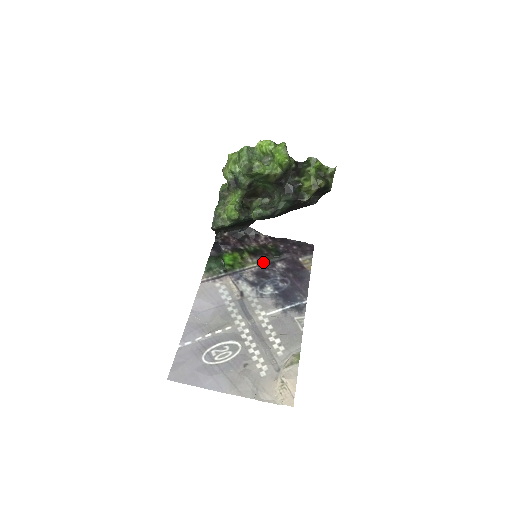
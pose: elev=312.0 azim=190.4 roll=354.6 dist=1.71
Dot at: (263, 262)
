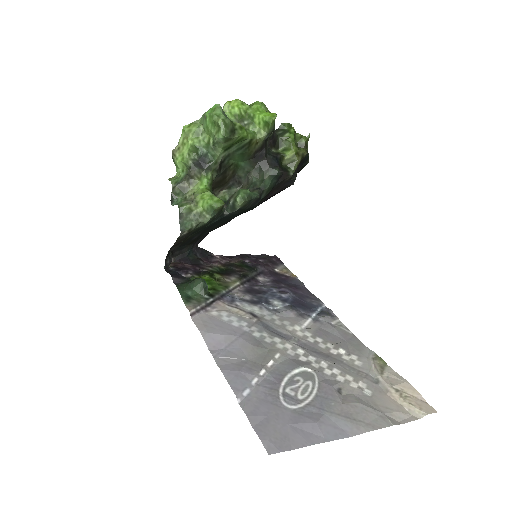
Dot at: (244, 278)
